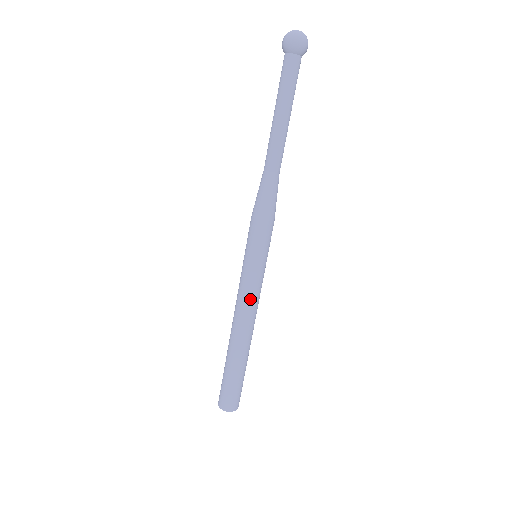
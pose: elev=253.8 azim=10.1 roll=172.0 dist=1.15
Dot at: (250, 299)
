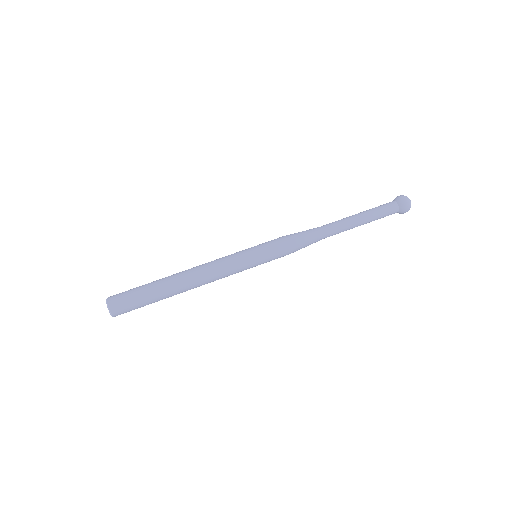
Dot at: (222, 264)
